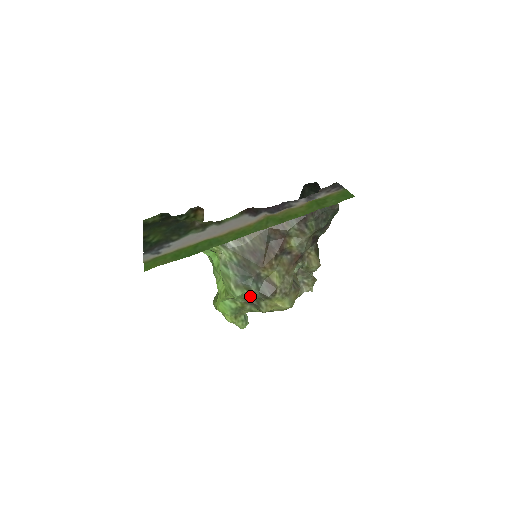
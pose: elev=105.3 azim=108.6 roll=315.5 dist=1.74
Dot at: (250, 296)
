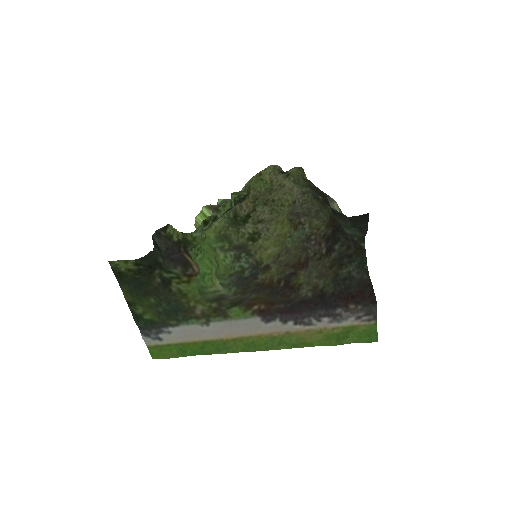
Dot at: (241, 254)
